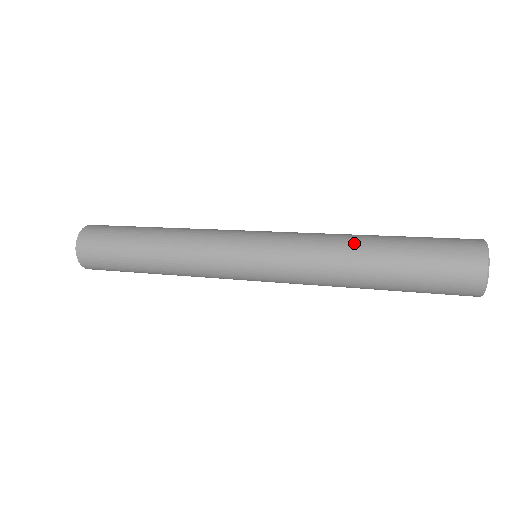
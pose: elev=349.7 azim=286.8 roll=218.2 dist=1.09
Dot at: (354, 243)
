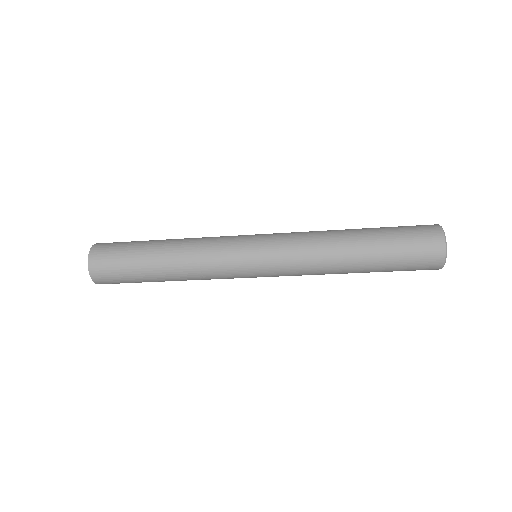
Dot at: (340, 234)
